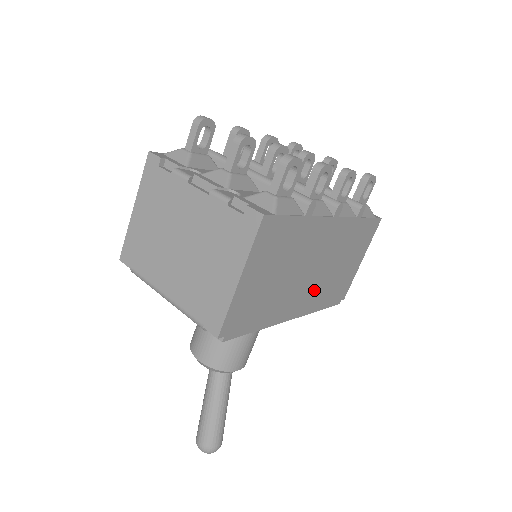
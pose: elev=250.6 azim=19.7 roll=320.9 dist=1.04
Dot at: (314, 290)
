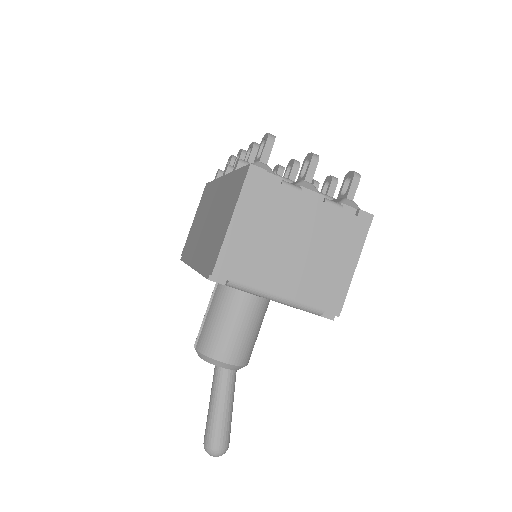
Dot at: occluded
